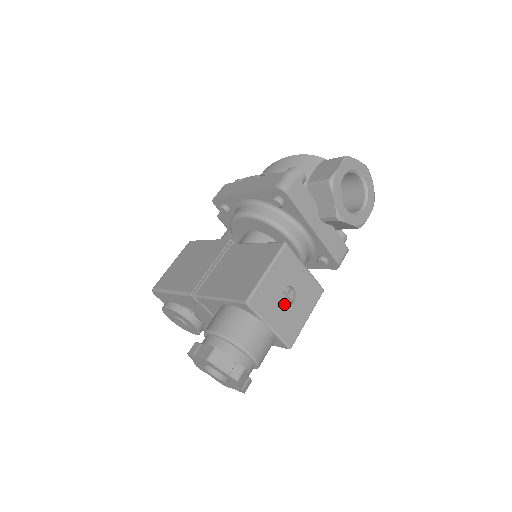
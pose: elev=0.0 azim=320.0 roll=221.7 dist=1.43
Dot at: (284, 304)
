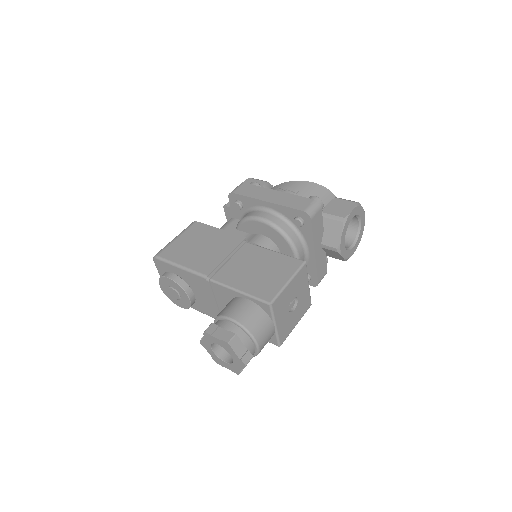
Dot at: occluded
